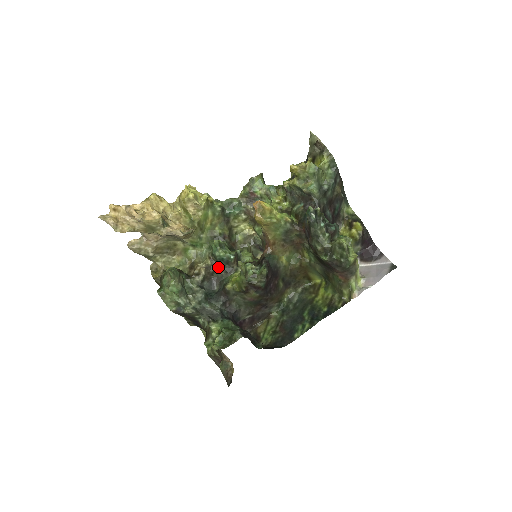
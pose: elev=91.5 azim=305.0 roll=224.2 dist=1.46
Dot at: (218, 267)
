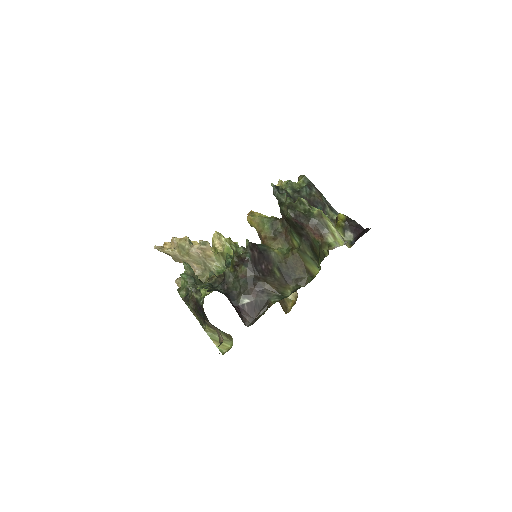
Dot at: occluded
